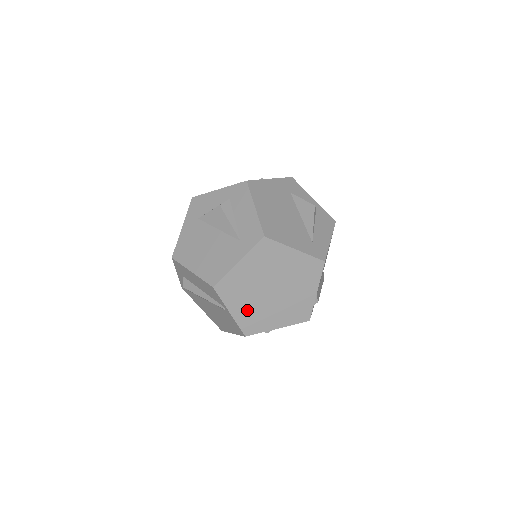
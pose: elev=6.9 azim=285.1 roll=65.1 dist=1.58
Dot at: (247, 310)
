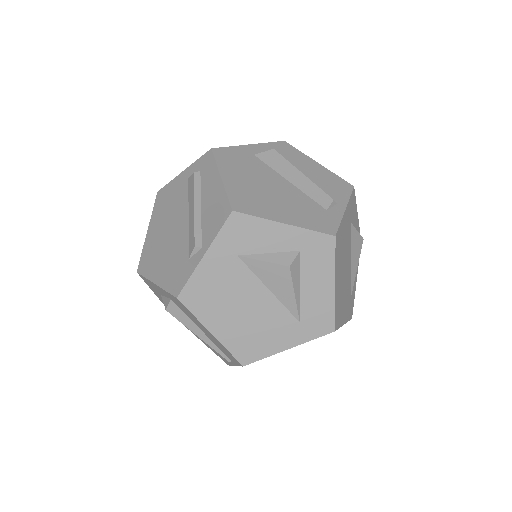
Dot at: occluded
